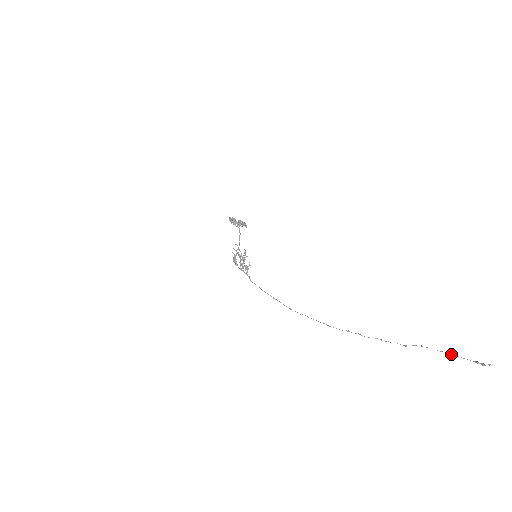
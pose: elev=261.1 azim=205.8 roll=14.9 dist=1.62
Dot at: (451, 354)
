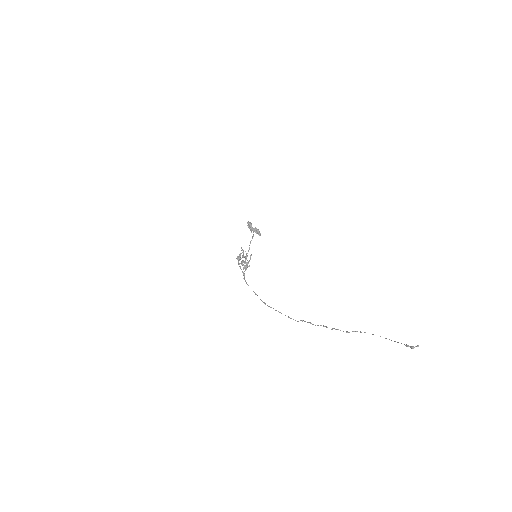
Dot at: (385, 338)
